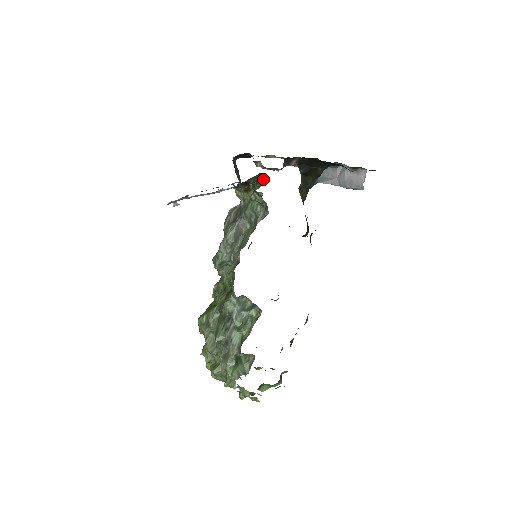
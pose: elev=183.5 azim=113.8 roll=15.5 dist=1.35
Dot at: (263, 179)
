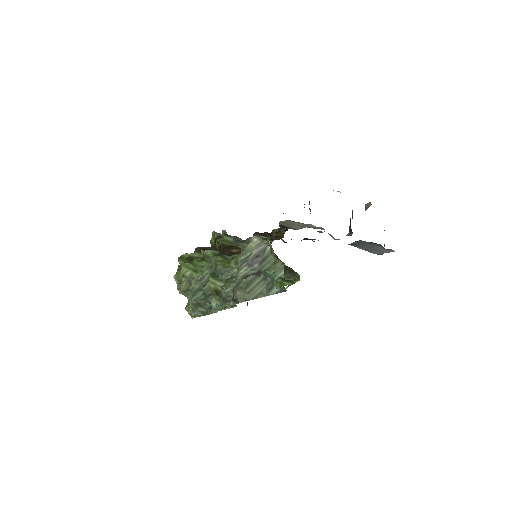
Dot at: (297, 277)
